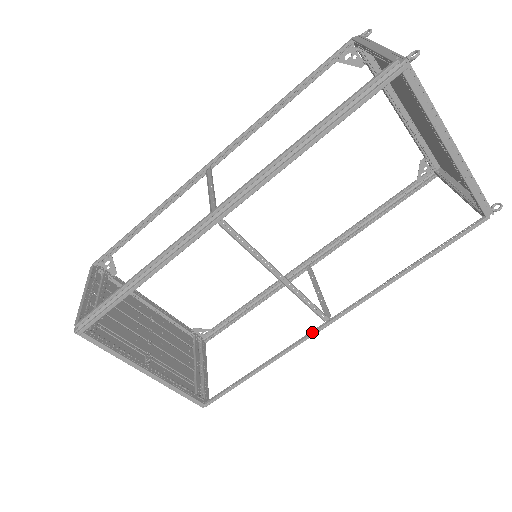
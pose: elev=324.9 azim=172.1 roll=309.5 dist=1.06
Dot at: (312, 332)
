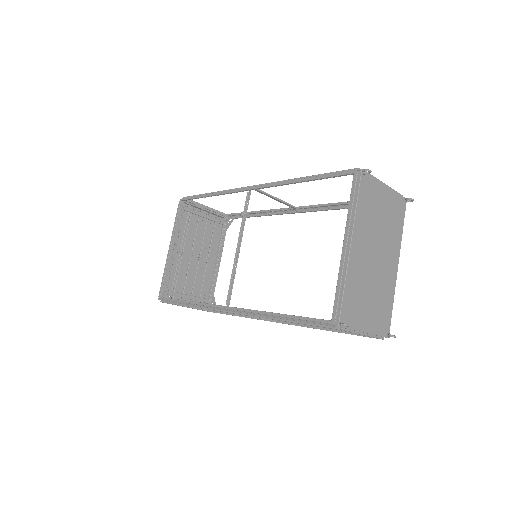
Dot at: occluded
